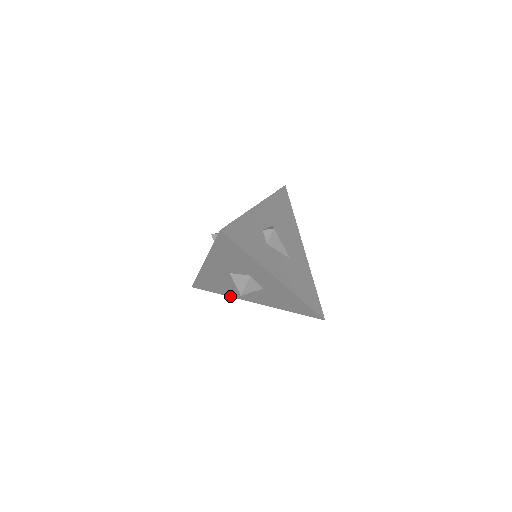
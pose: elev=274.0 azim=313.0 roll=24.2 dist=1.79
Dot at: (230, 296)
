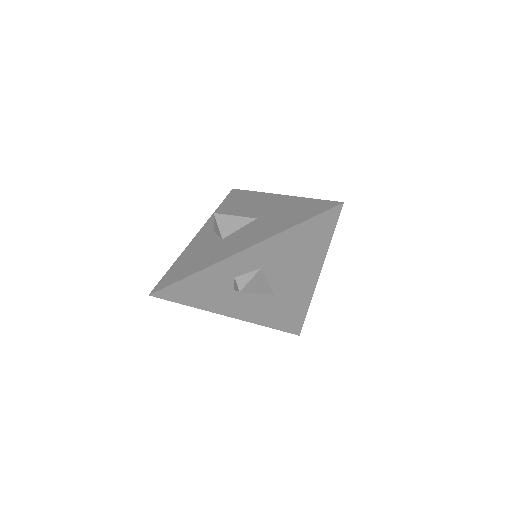
Dot at: occluded
